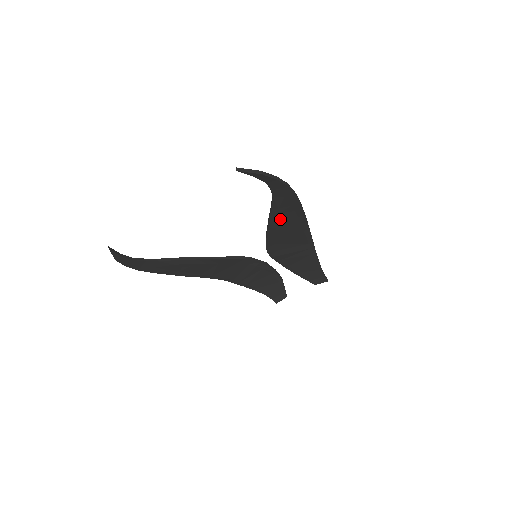
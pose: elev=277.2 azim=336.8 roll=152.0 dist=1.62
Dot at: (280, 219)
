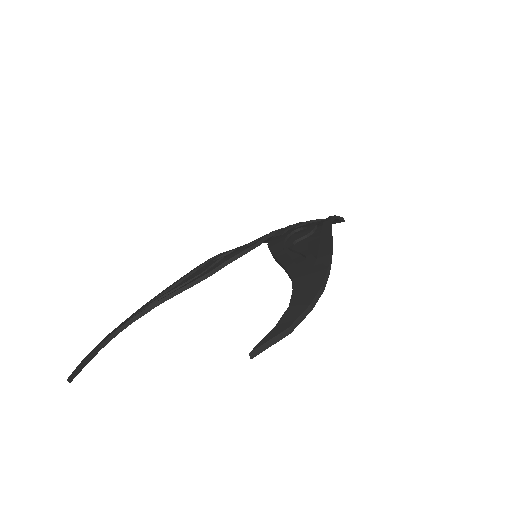
Dot at: (296, 260)
